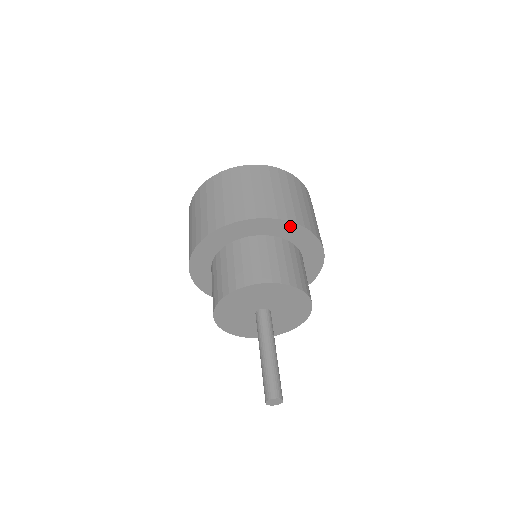
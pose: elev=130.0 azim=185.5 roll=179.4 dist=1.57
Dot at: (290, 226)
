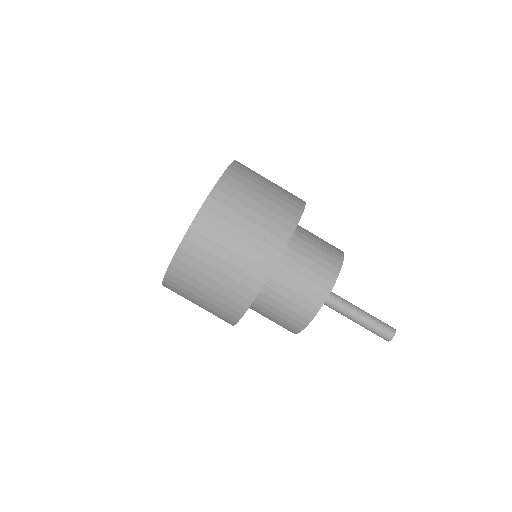
Dot at: occluded
